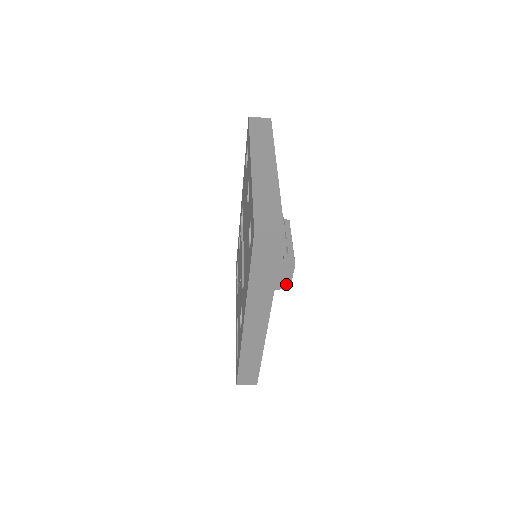
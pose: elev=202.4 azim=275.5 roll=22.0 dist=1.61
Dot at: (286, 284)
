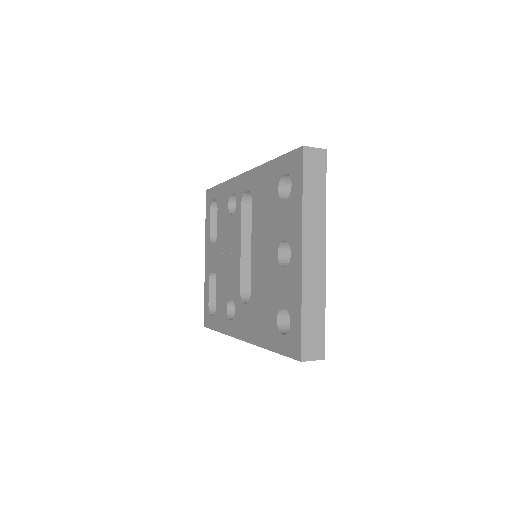
Dot at: occluded
